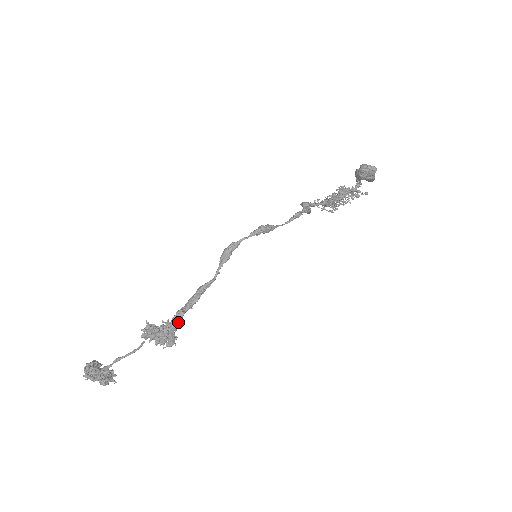
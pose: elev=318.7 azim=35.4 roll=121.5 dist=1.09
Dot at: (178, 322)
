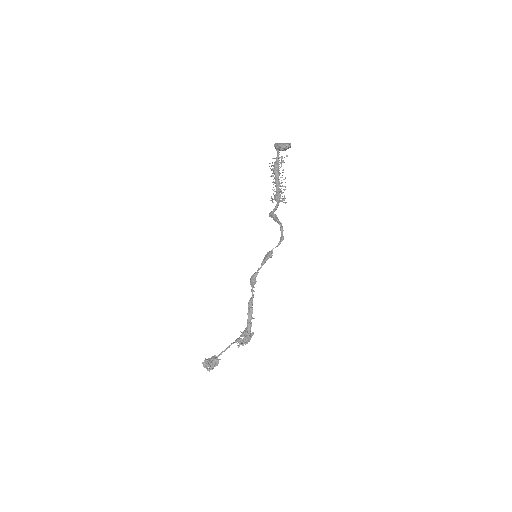
Dot at: (250, 328)
